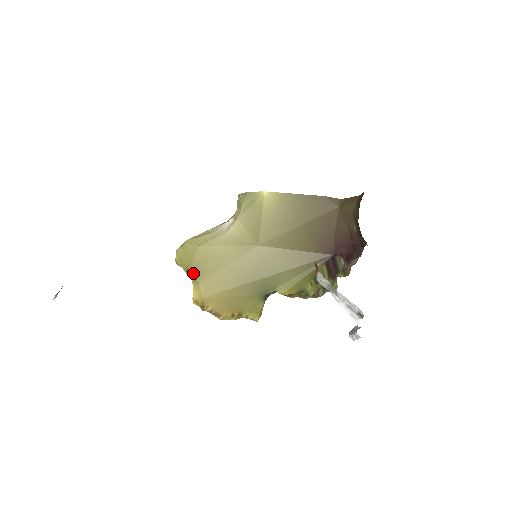
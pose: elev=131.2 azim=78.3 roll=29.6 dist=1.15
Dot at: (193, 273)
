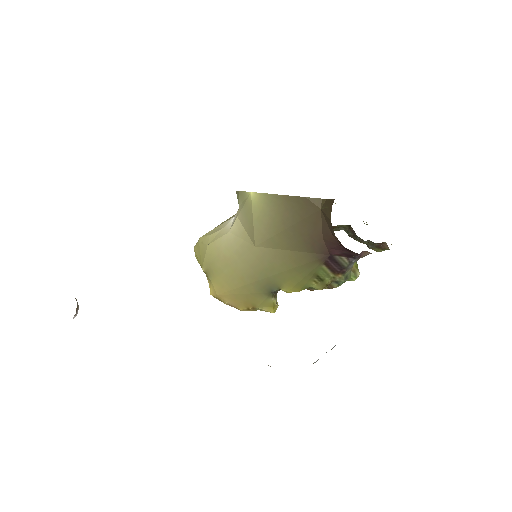
Dot at: (206, 272)
